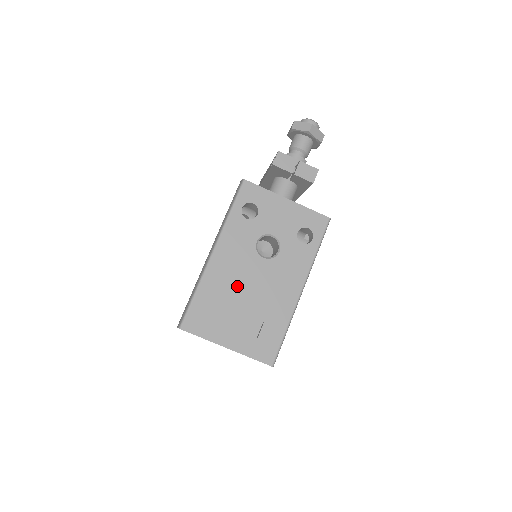
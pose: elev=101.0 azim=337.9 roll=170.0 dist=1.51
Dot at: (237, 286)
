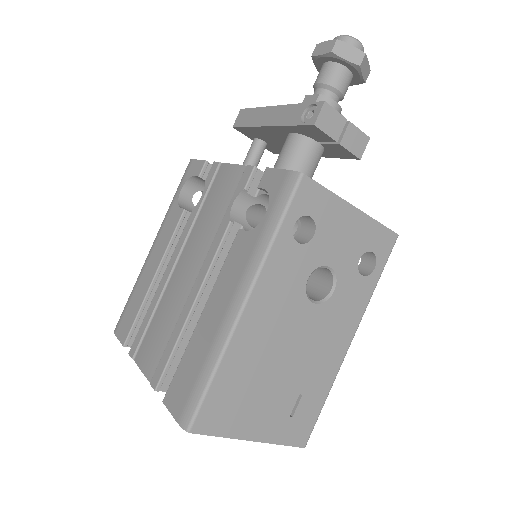
Dot at: (274, 351)
